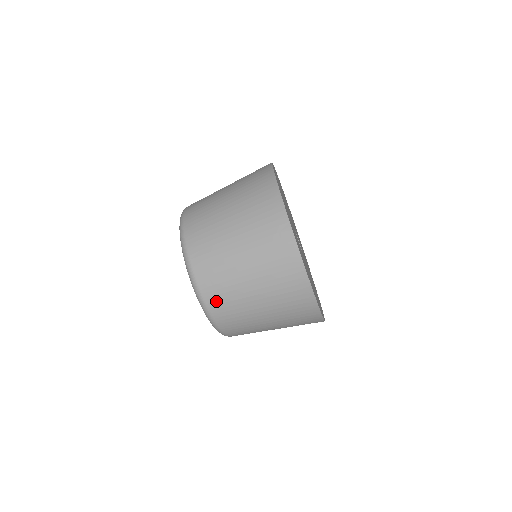
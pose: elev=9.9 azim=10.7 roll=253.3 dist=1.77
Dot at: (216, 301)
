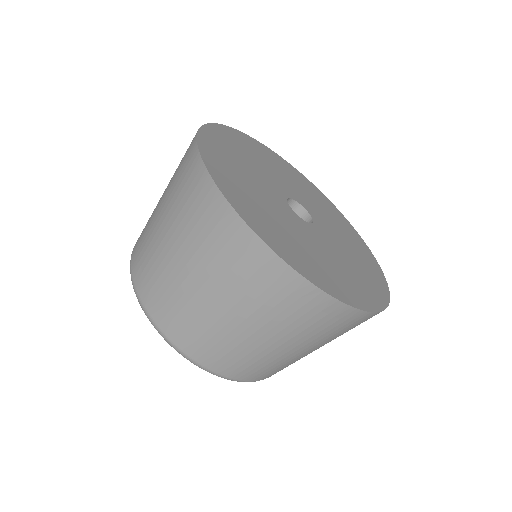
Dot at: (272, 374)
